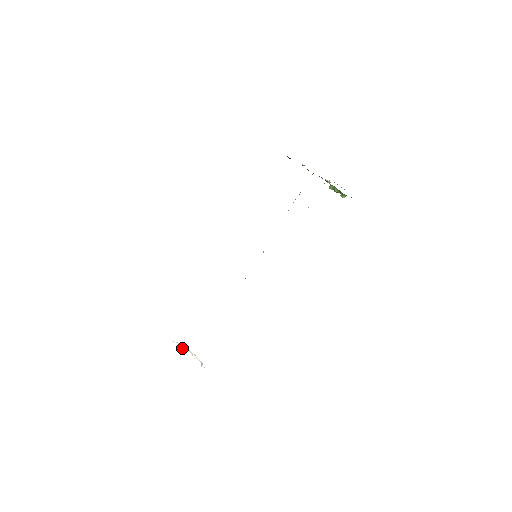
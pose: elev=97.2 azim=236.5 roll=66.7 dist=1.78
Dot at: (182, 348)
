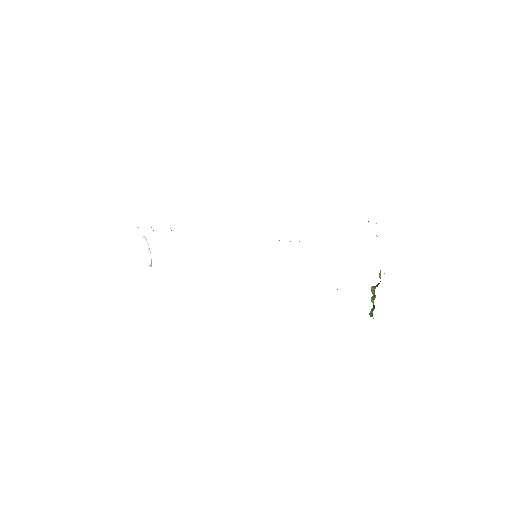
Dot at: (143, 237)
